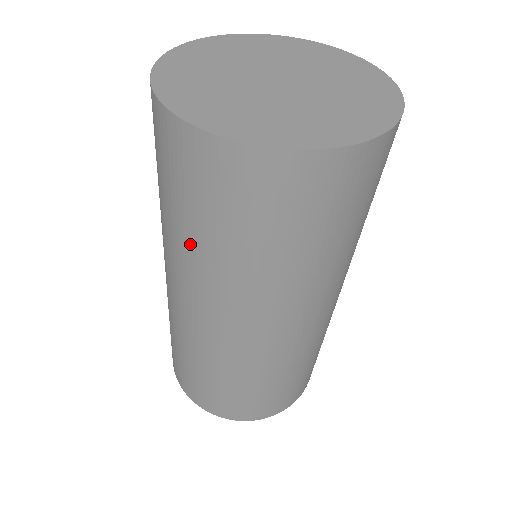
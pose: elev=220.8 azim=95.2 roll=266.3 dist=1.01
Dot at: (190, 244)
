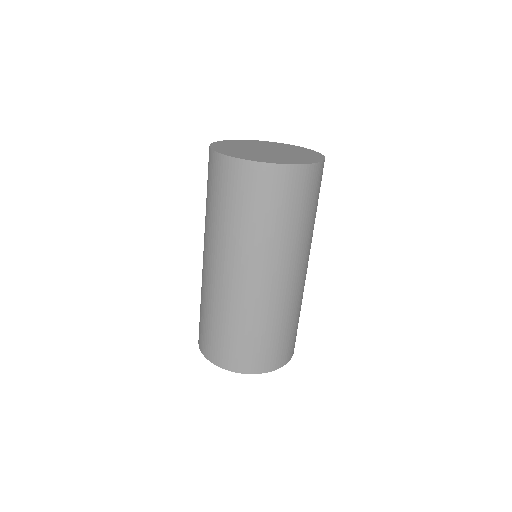
Dot at: (224, 224)
